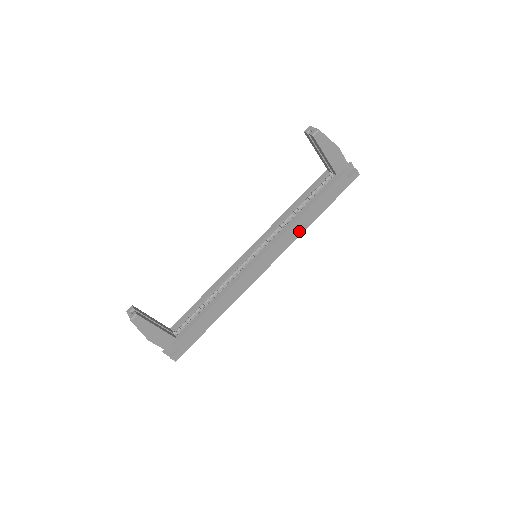
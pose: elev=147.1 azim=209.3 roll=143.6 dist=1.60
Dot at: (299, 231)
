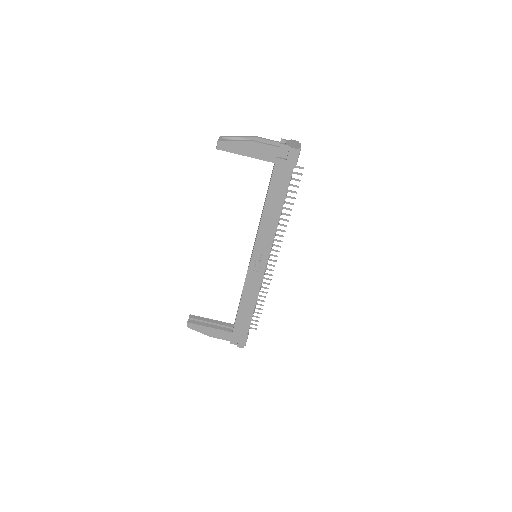
Dot at: (272, 226)
